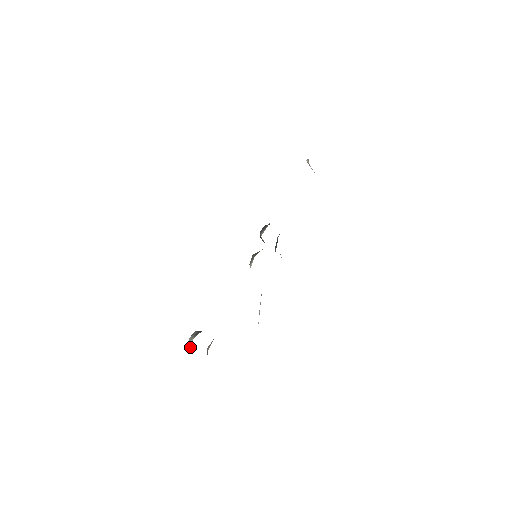
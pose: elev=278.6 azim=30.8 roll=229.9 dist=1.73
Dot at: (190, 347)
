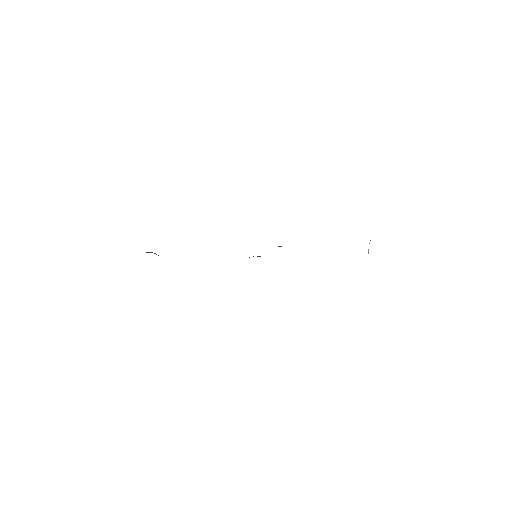
Dot at: occluded
